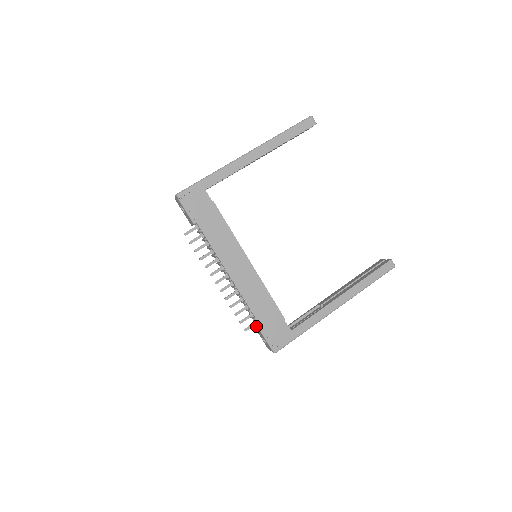
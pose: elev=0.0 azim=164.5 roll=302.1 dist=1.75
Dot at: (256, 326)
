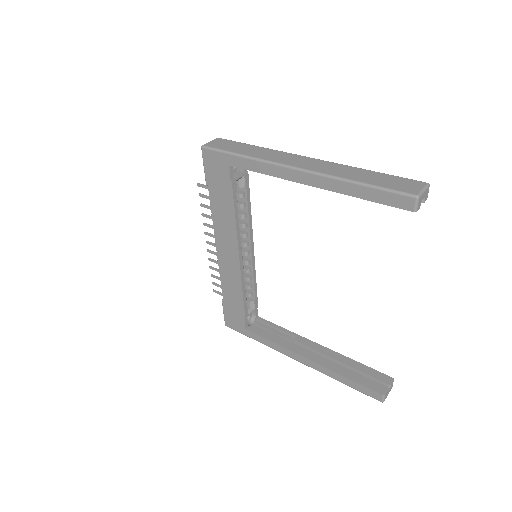
Dot at: occluded
